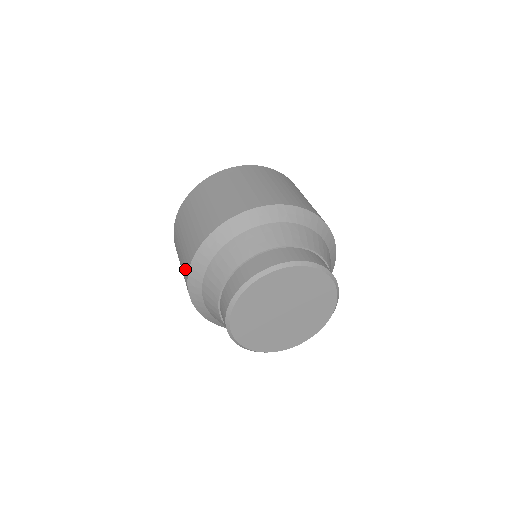
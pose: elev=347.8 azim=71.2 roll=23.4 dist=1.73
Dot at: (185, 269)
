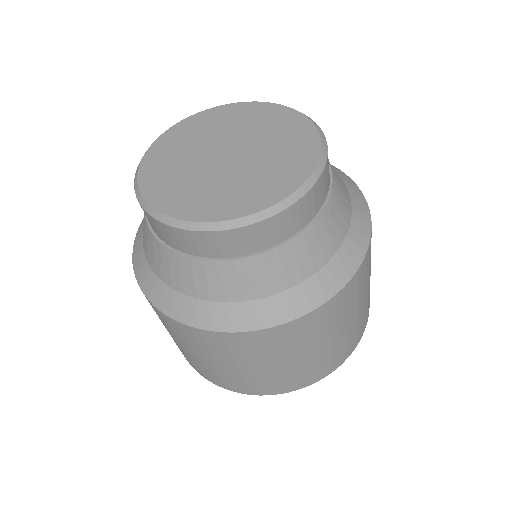
Dot at: occluded
